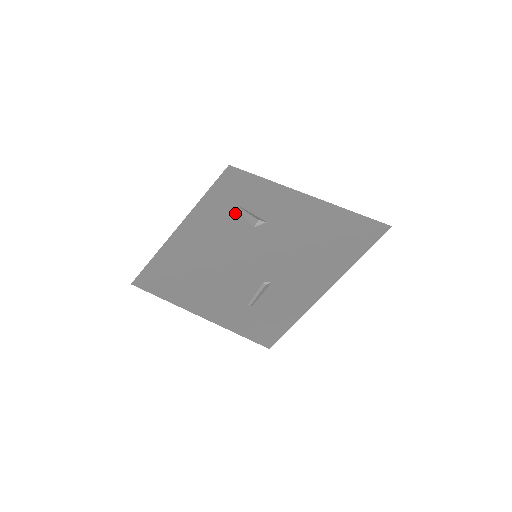
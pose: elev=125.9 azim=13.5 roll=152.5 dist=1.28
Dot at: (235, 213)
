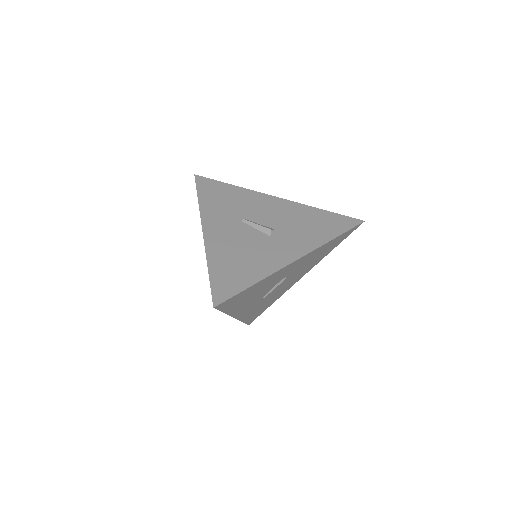
Dot at: (243, 225)
